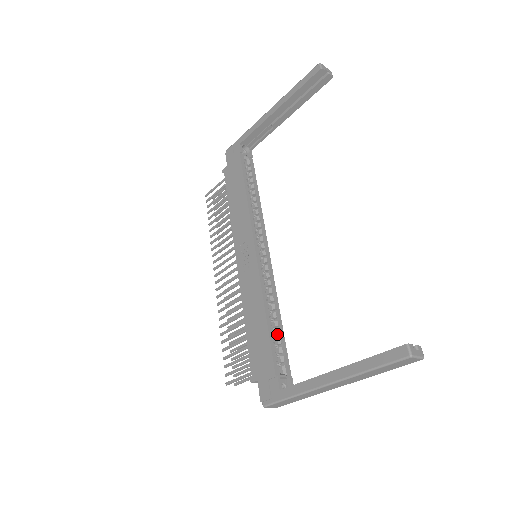
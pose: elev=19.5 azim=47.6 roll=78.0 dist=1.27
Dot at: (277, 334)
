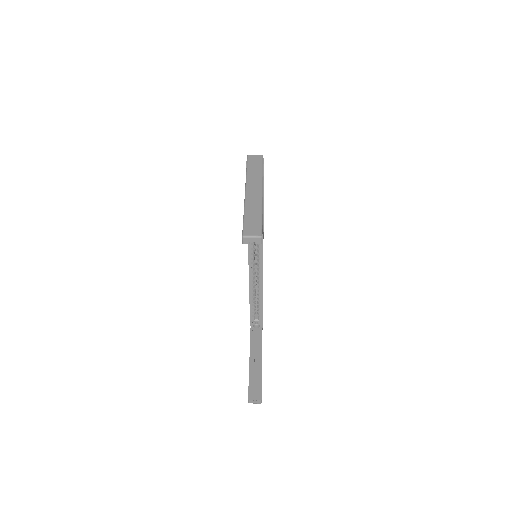
Dot at: (258, 303)
